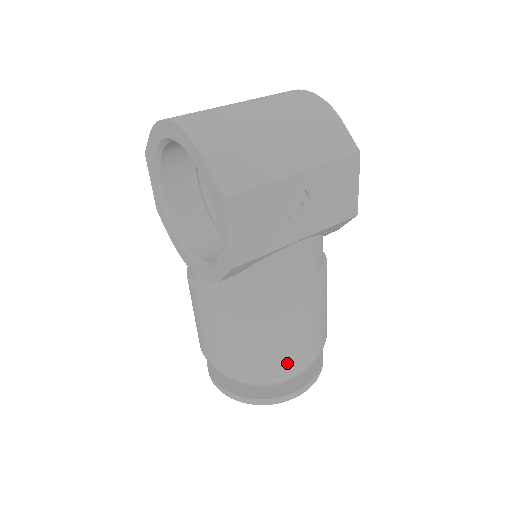
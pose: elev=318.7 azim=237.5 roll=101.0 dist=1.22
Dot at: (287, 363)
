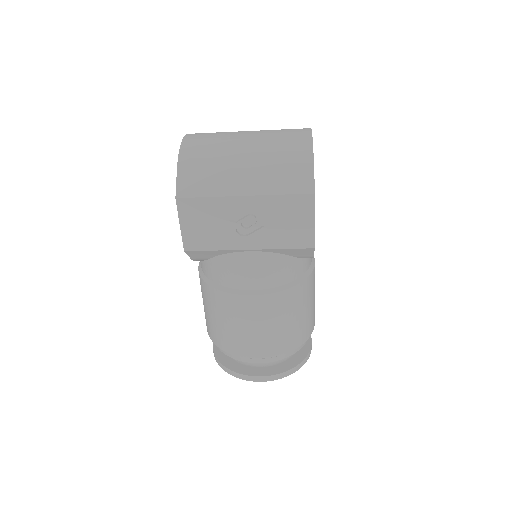
Dot at: (241, 347)
